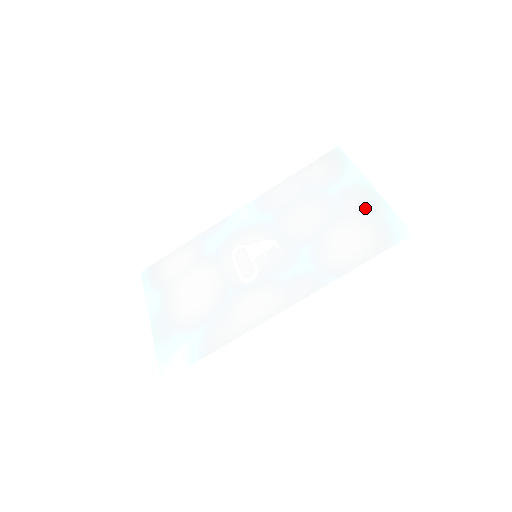
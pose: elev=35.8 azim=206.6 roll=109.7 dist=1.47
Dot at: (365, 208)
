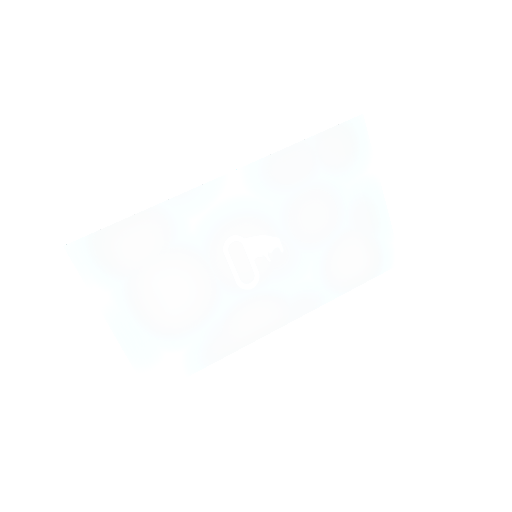
Dot at: (373, 223)
